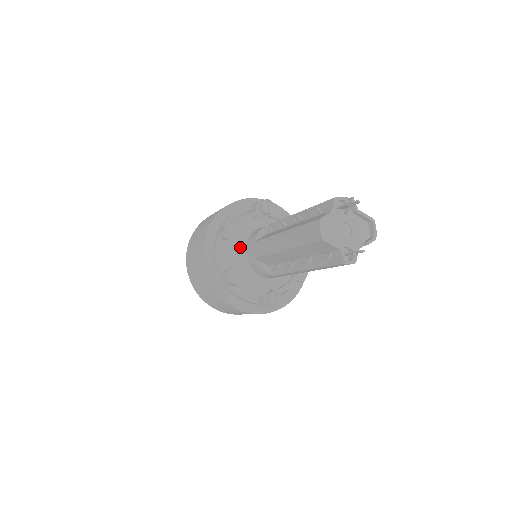
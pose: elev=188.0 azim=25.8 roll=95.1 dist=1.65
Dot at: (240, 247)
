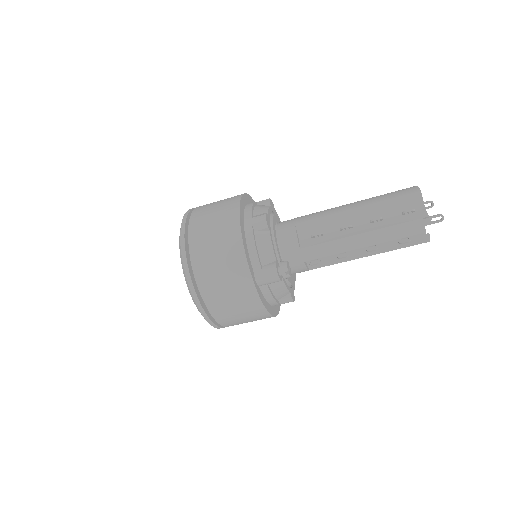
Dot at: (275, 218)
